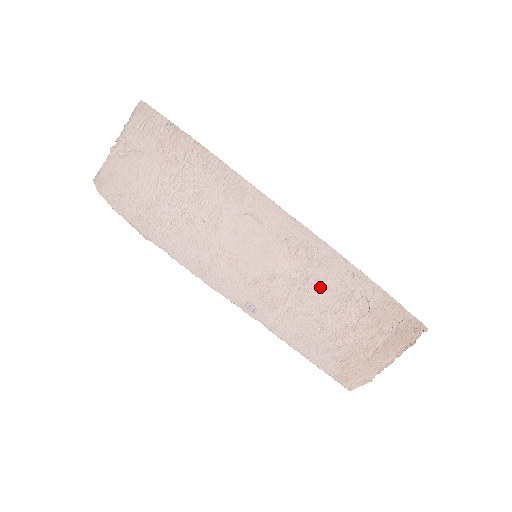
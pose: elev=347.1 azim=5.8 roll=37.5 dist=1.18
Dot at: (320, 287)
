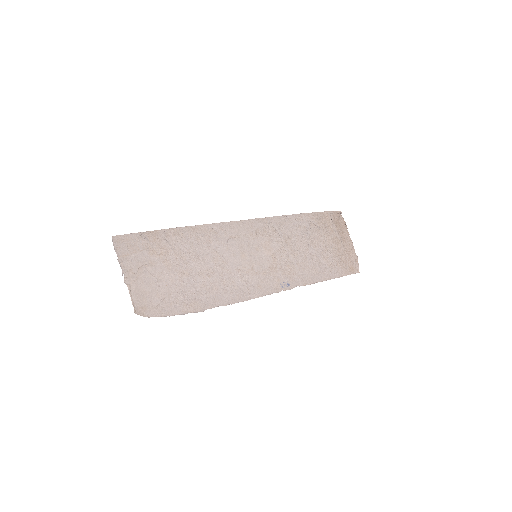
Dot at: (293, 239)
